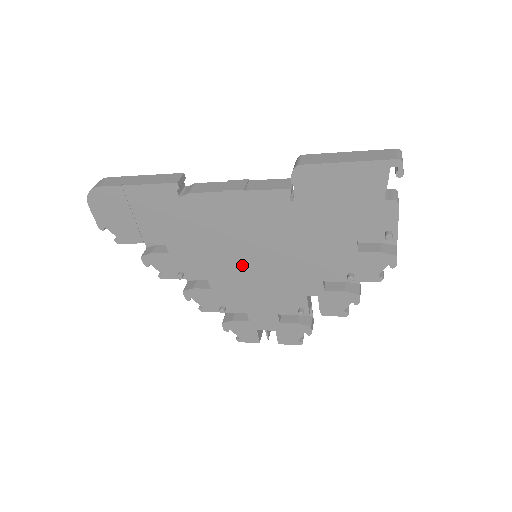
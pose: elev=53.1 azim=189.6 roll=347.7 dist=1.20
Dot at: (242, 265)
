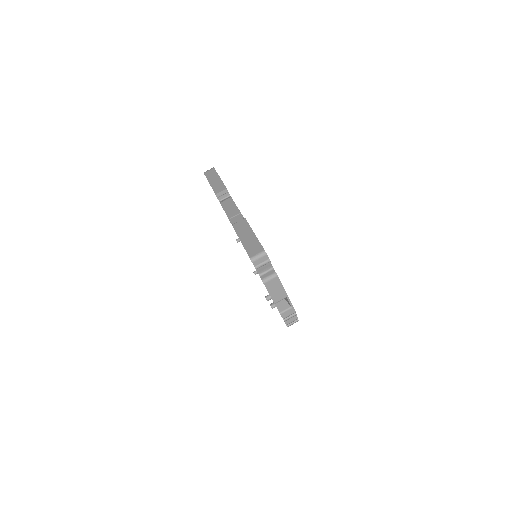
Dot at: occluded
